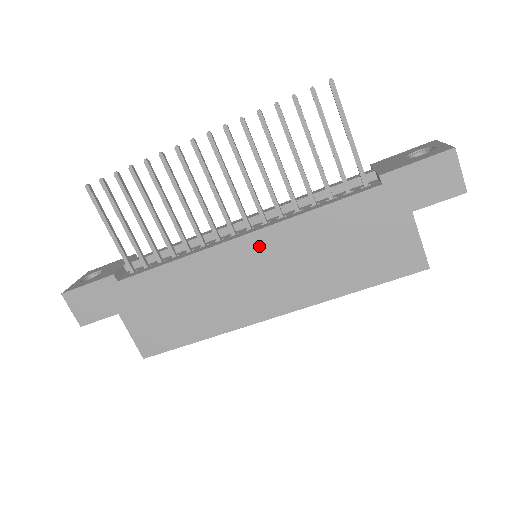
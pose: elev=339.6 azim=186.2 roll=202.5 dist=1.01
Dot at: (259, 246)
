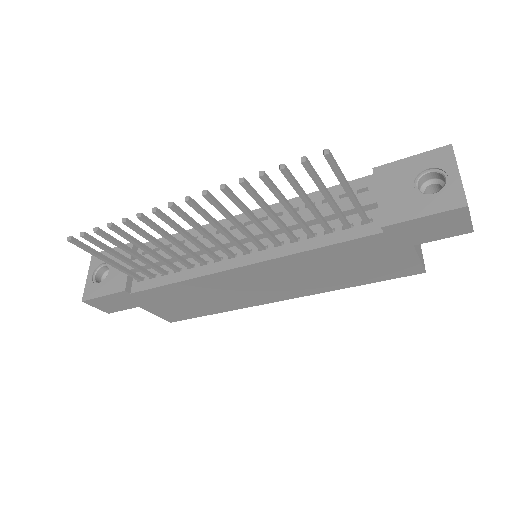
Dot at: (259, 271)
